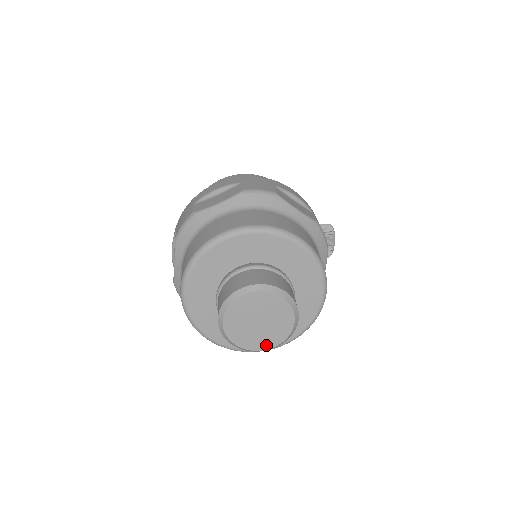
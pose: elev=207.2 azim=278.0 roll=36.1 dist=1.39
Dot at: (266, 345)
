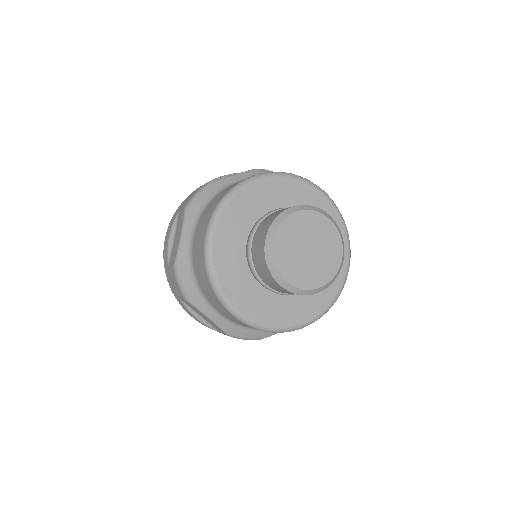
Dot at: (314, 283)
